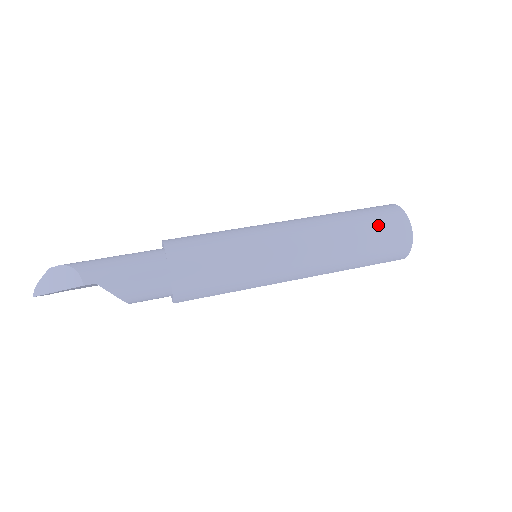
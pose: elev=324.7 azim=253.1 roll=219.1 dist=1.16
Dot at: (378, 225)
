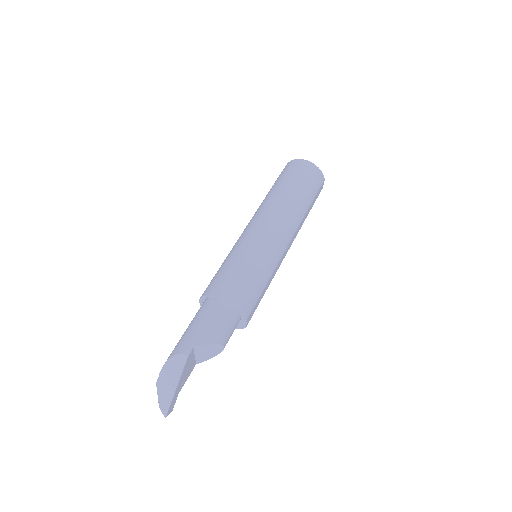
Dot at: (291, 175)
